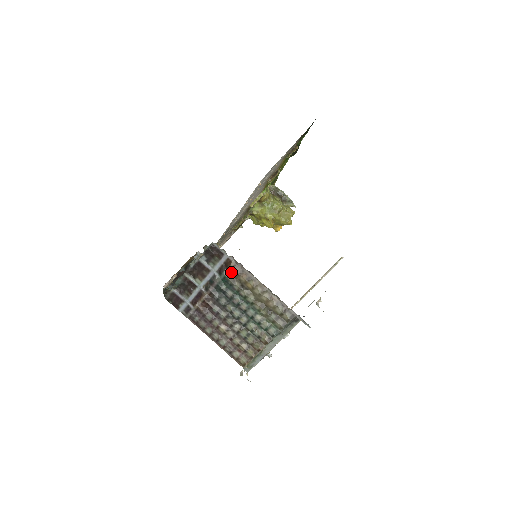
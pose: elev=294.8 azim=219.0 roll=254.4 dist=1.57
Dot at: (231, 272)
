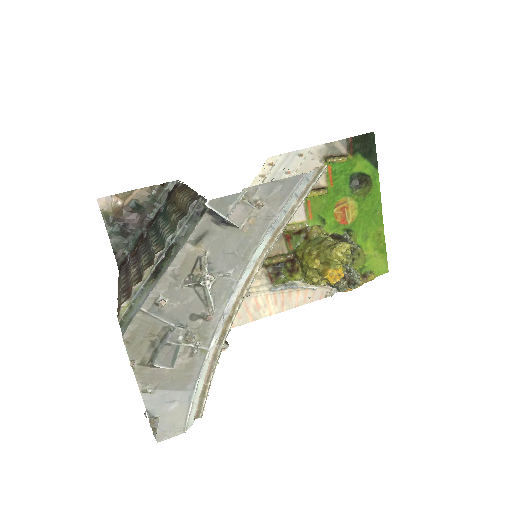
Dot at: (173, 197)
